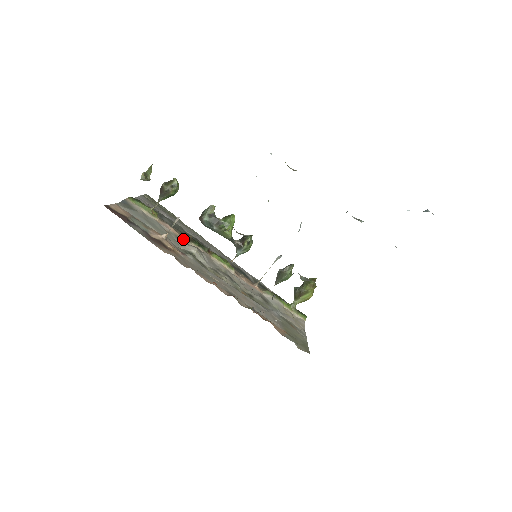
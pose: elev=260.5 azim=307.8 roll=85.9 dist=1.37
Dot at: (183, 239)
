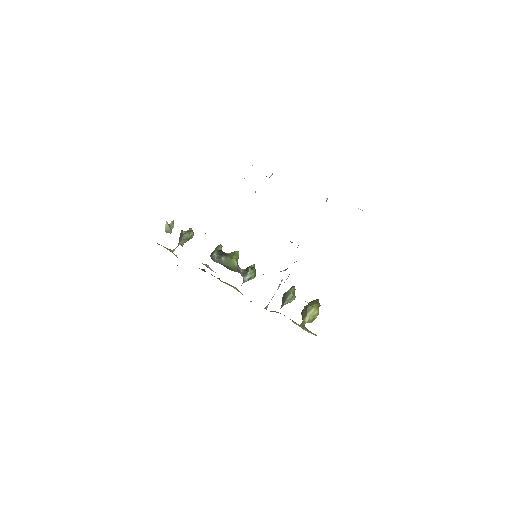
Dot at: occluded
